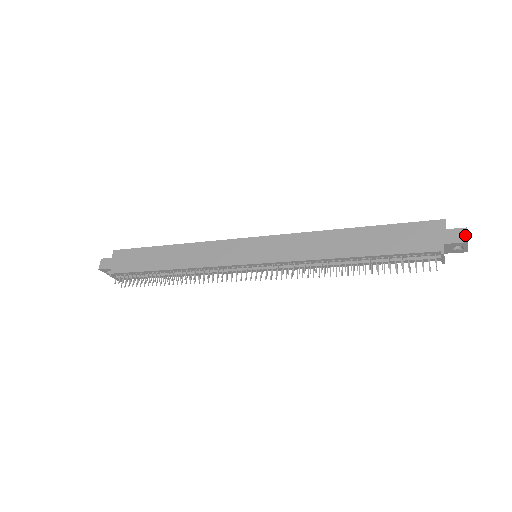
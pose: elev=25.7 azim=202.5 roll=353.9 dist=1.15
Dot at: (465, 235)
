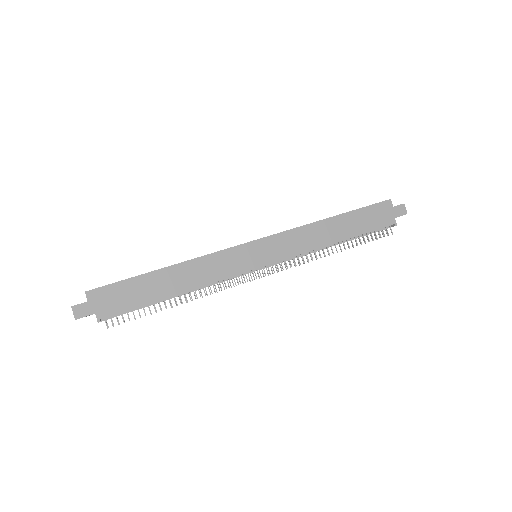
Dot at: (405, 209)
